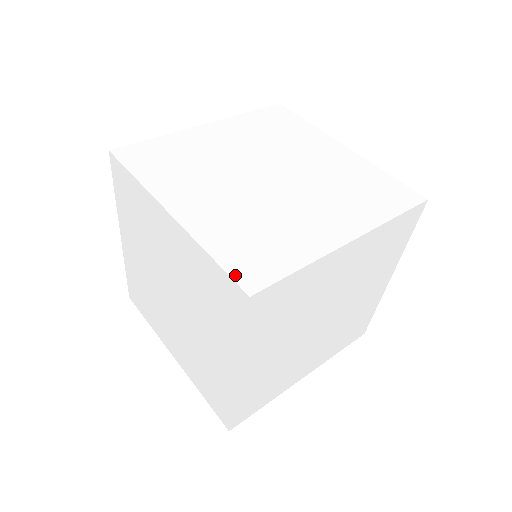
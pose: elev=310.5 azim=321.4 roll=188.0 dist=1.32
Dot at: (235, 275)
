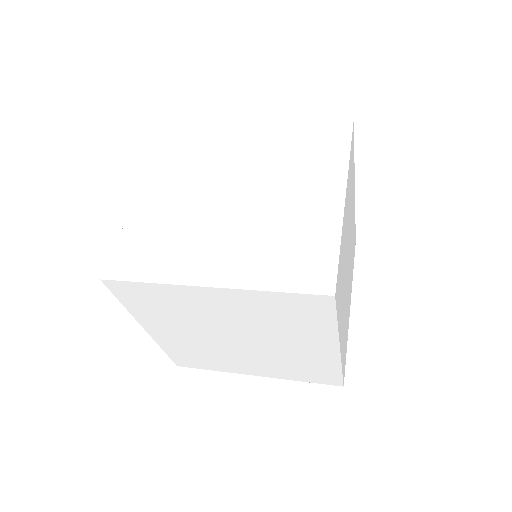
Dot at: (333, 123)
